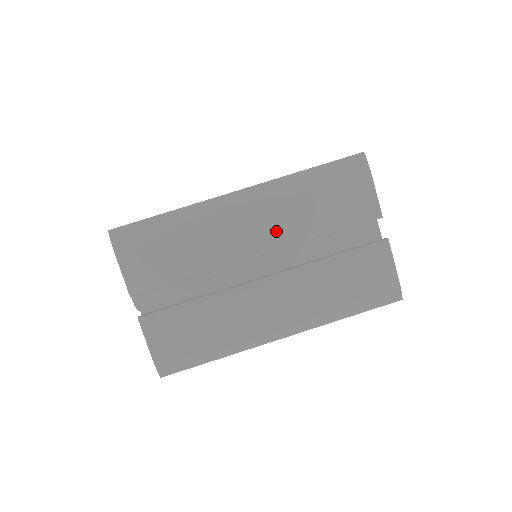
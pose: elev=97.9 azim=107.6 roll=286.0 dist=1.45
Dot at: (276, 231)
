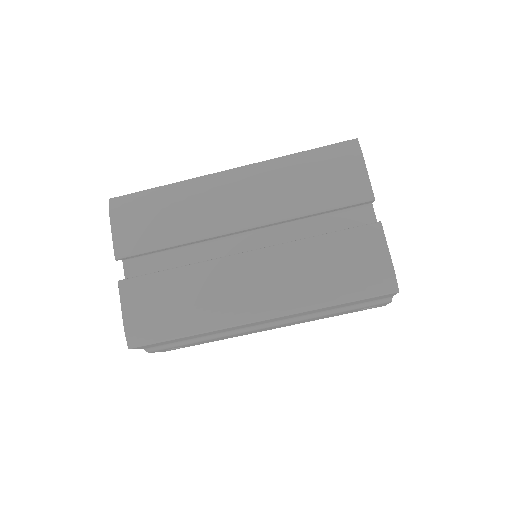
Dot at: (262, 206)
